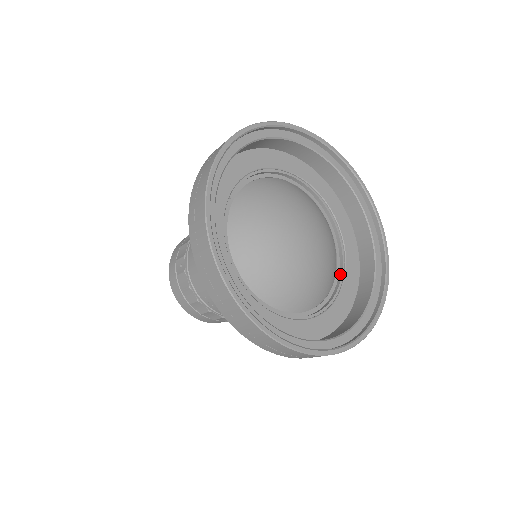
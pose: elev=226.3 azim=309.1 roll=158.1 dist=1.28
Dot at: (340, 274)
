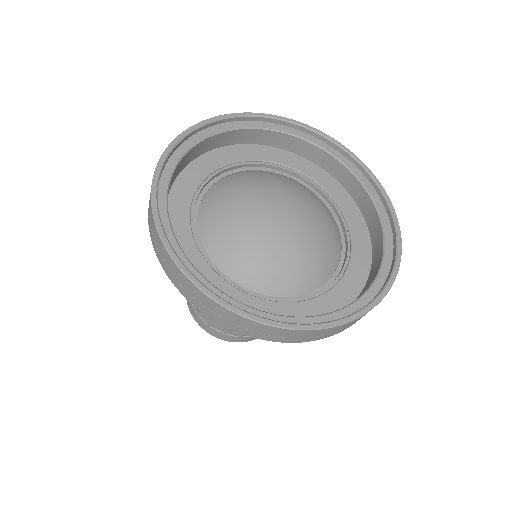
Dot at: (343, 227)
